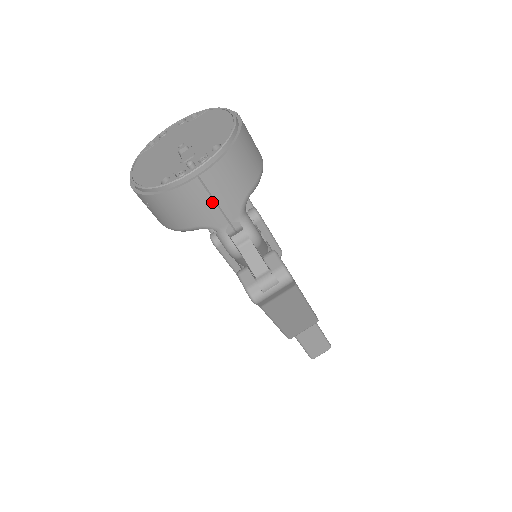
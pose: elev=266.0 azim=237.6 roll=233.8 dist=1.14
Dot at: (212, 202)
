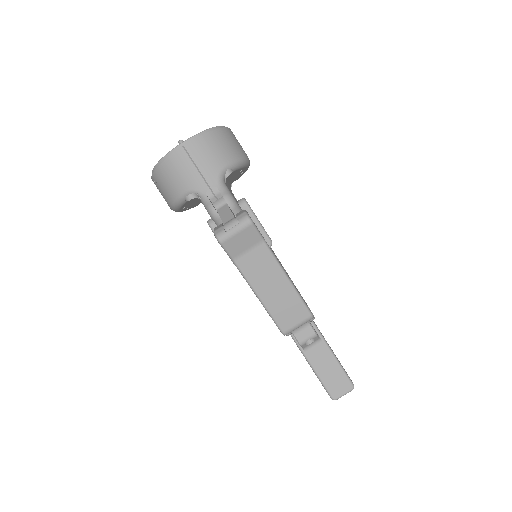
Dot at: (194, 167)
